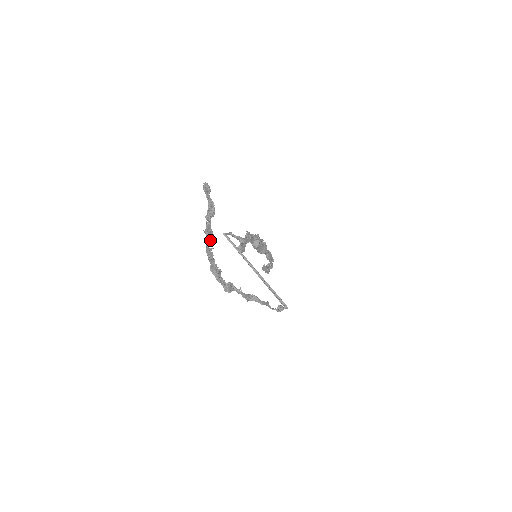
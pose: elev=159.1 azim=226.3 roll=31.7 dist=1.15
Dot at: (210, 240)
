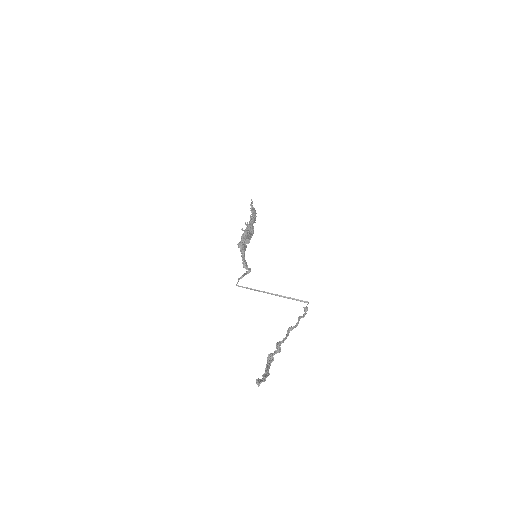
Dot at: (268, 375)
